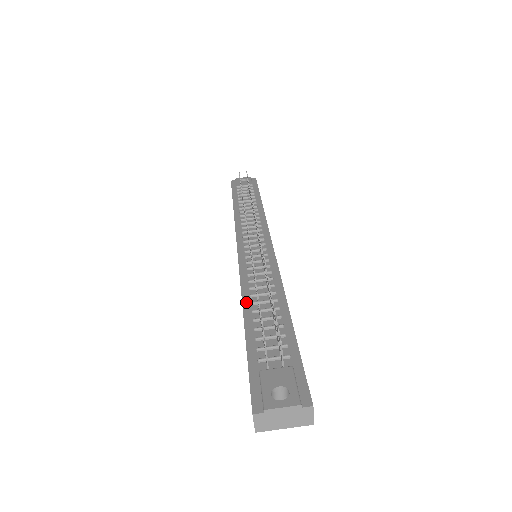
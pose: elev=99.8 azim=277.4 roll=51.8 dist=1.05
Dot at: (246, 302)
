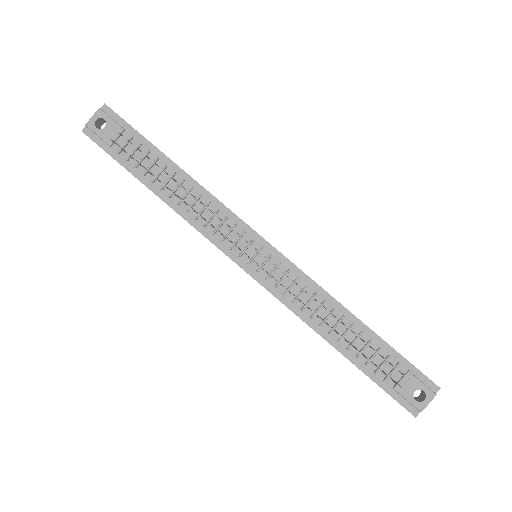
Dot at: (323, 334)
